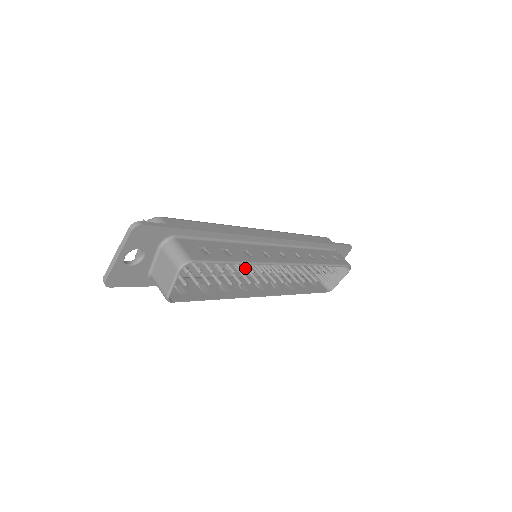
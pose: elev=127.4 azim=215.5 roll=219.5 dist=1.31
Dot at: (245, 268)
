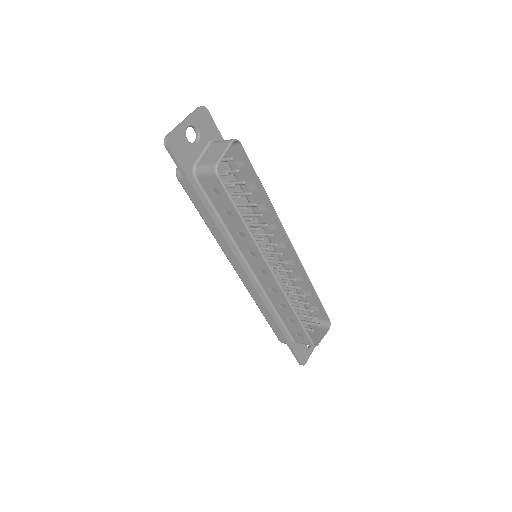
Dot at: occluded
